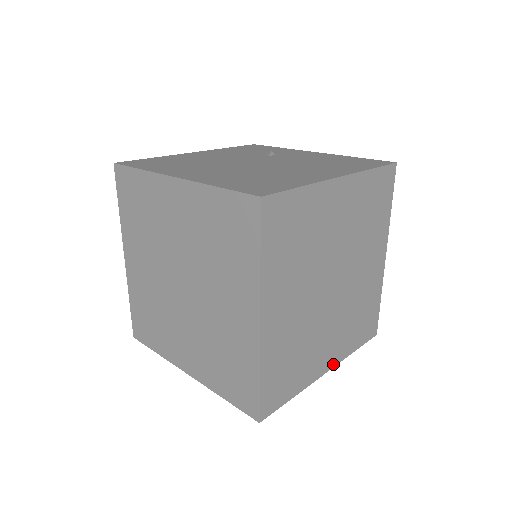
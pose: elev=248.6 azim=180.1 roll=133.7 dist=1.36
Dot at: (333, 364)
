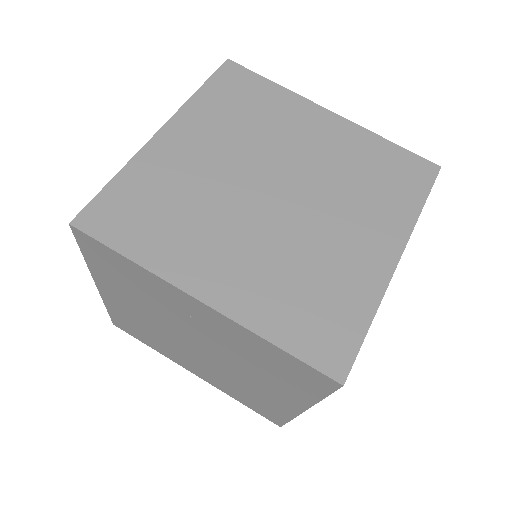
Dot at: occluded
